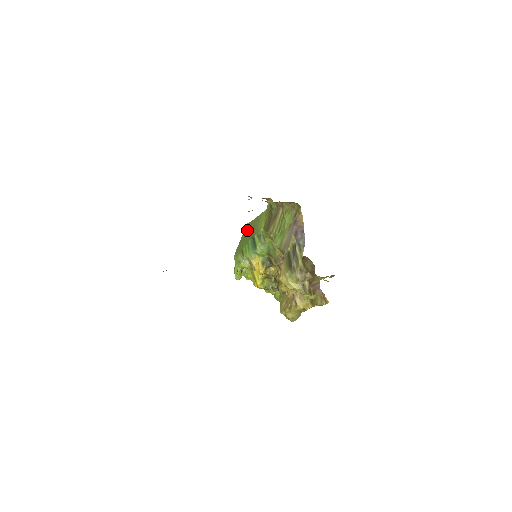
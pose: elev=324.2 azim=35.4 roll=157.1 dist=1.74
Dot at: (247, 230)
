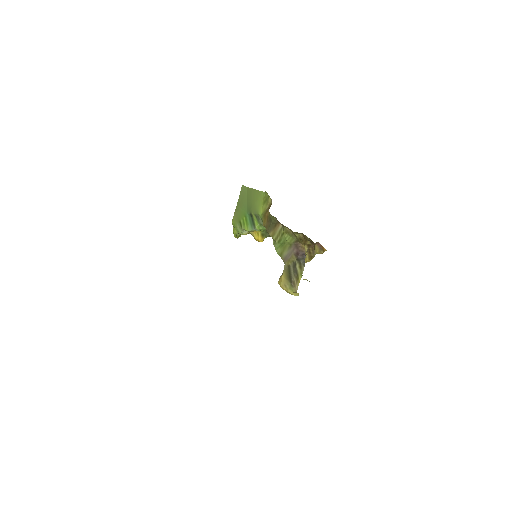
Dot at: (243, 197)
